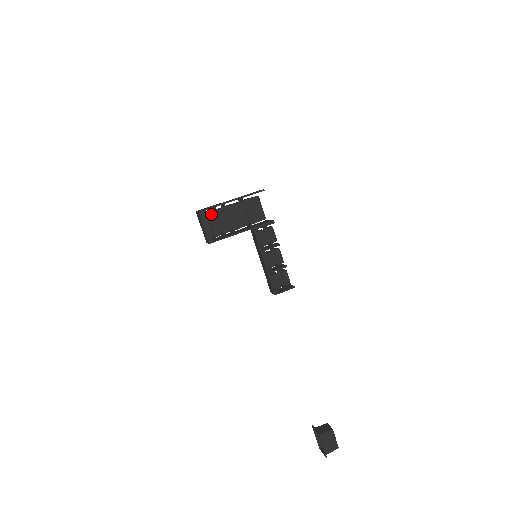
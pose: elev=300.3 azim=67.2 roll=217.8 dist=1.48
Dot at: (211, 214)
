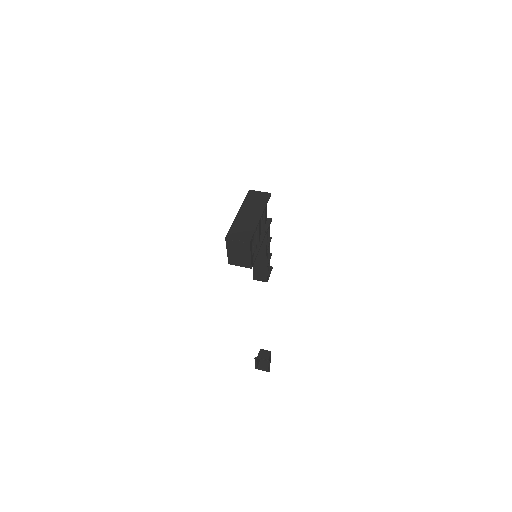
Dot at: occluded
